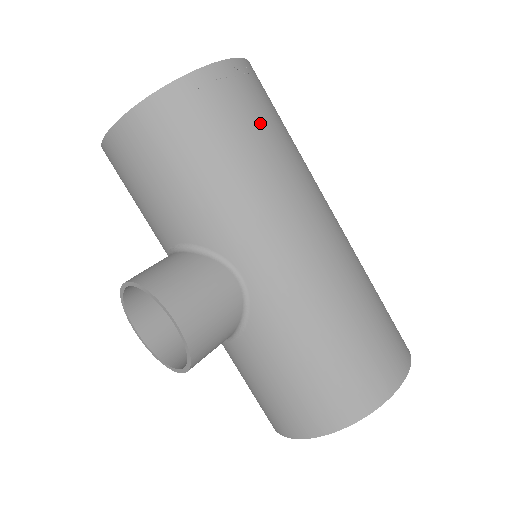
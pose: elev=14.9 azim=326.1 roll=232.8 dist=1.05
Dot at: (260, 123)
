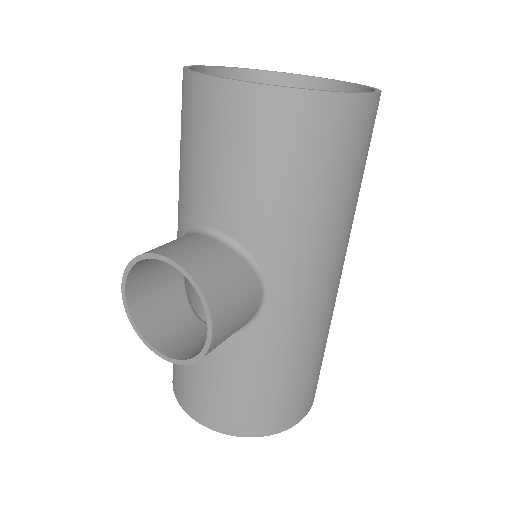
Dot at: (362, 169)
